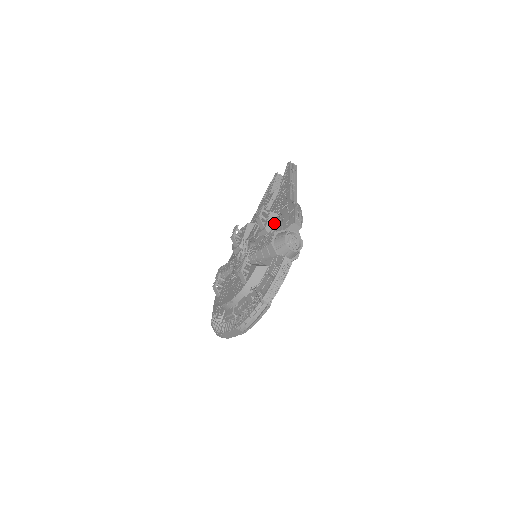
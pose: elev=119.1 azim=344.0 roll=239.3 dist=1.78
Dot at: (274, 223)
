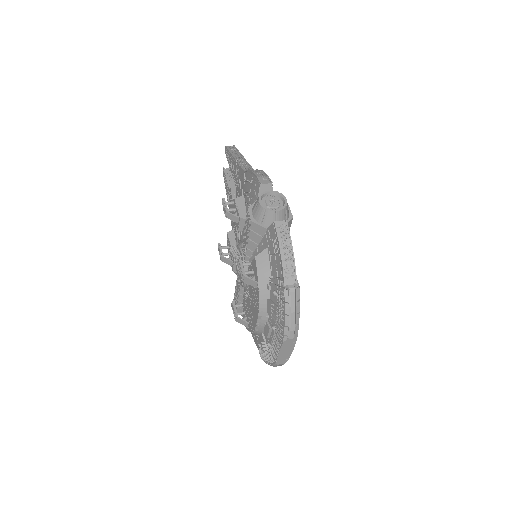
Dot at: (245, 206)
